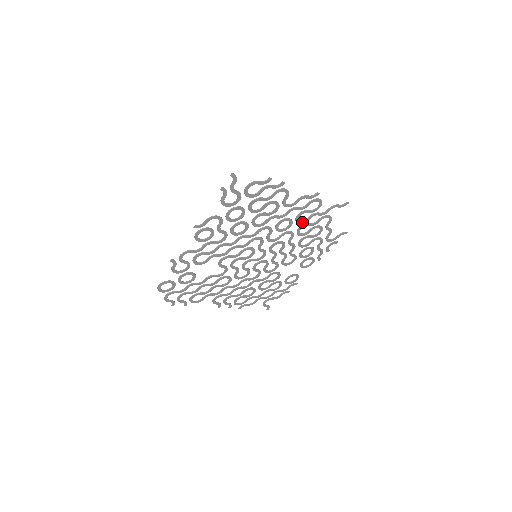
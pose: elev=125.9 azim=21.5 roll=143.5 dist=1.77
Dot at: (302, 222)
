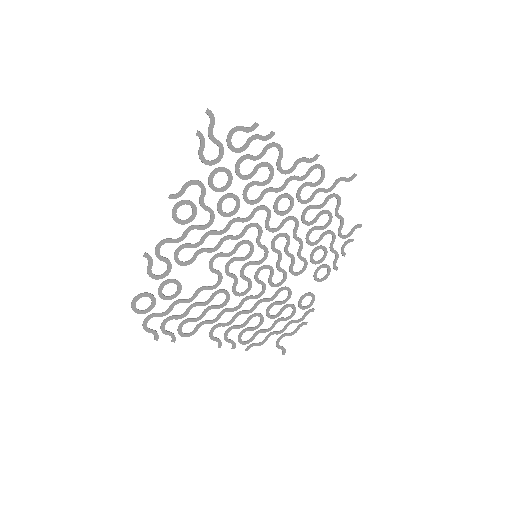
Dot at: (305, 202)
